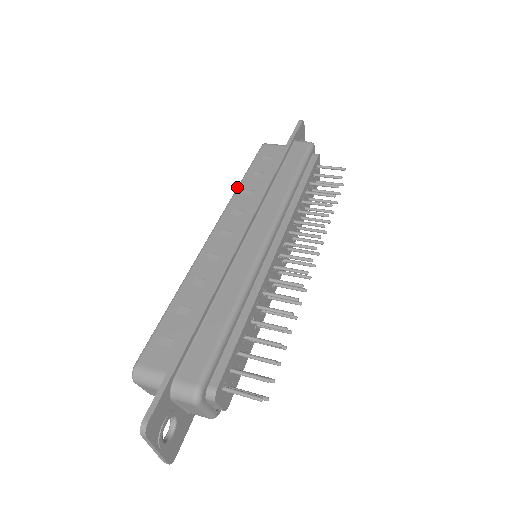
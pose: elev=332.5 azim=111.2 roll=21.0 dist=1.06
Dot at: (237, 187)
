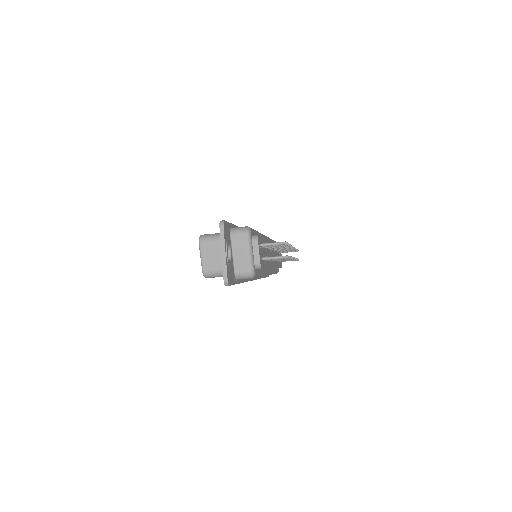
Dot at: occluded
